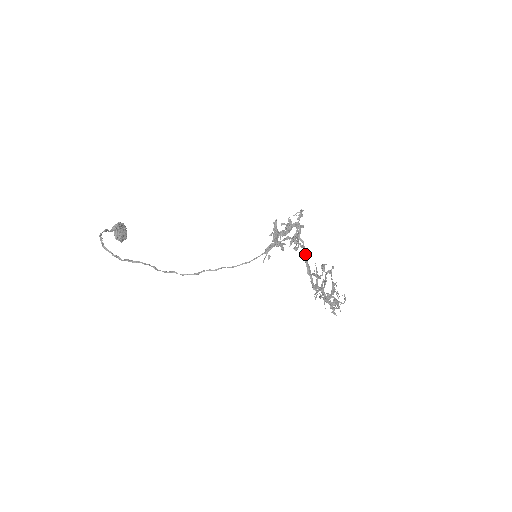
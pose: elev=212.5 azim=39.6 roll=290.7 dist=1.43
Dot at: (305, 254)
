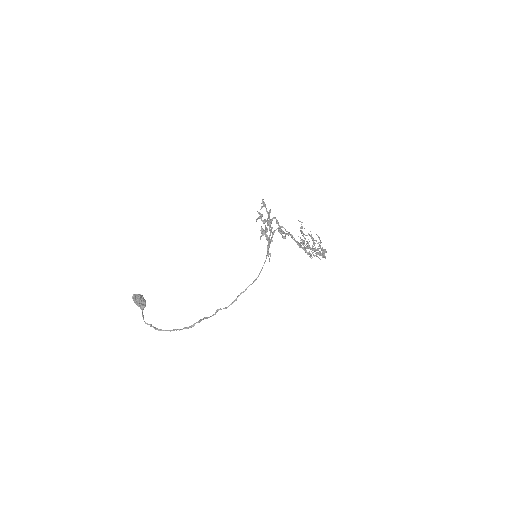
Dot at: (291, 236)
